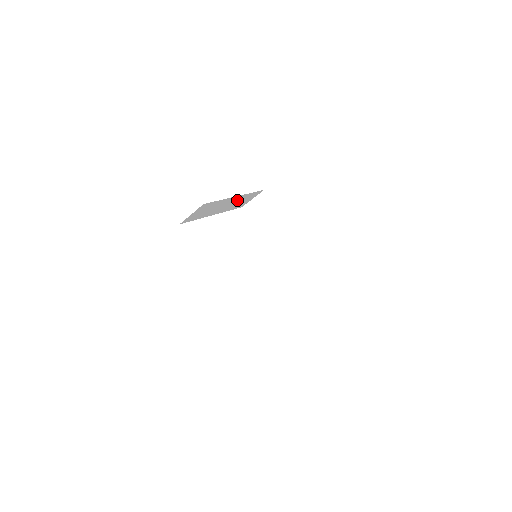
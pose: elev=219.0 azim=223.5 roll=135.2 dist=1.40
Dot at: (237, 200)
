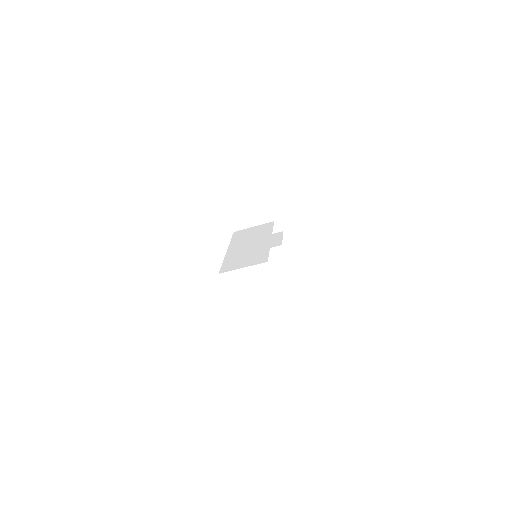
Dot at: occluded
